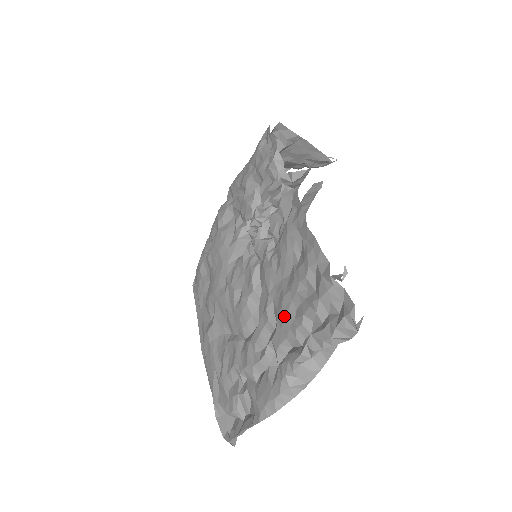
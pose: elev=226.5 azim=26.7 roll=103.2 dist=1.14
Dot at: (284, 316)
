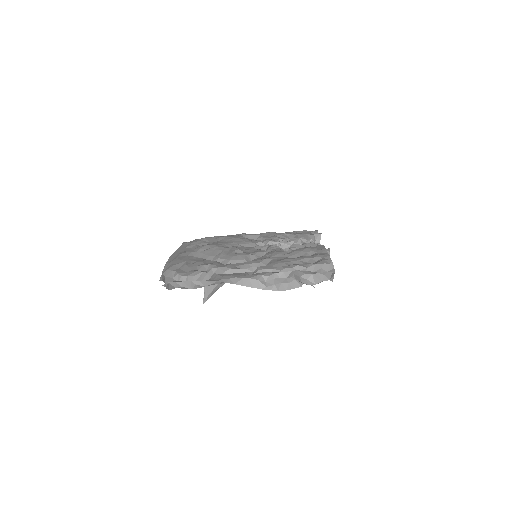
Dot at: (280, 263)
